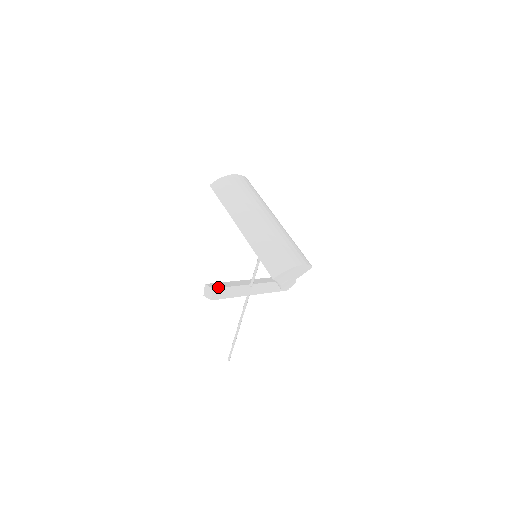
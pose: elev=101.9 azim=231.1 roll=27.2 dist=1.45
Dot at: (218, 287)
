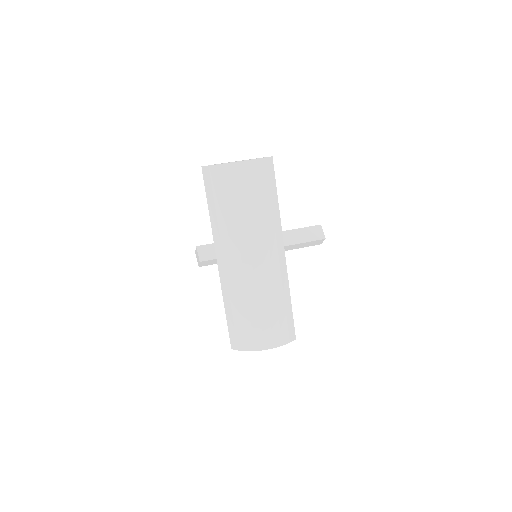
Dot at: (208, 259)
